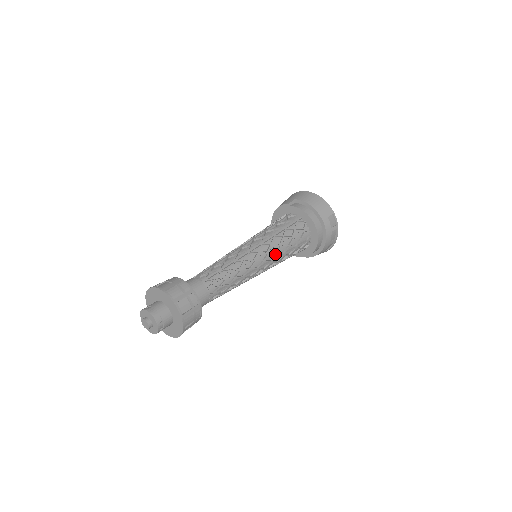
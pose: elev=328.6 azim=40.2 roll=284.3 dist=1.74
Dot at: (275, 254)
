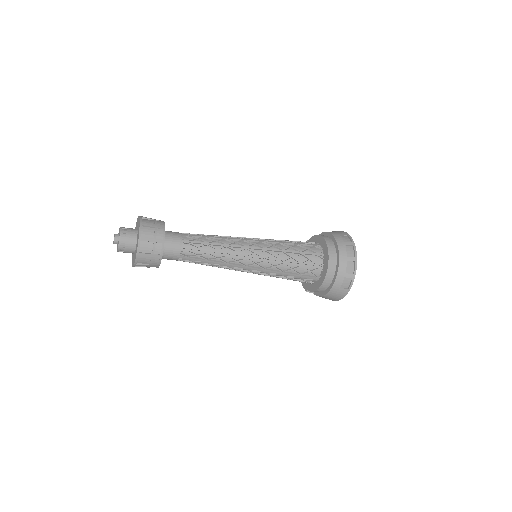
Dot at: (270, 245)
